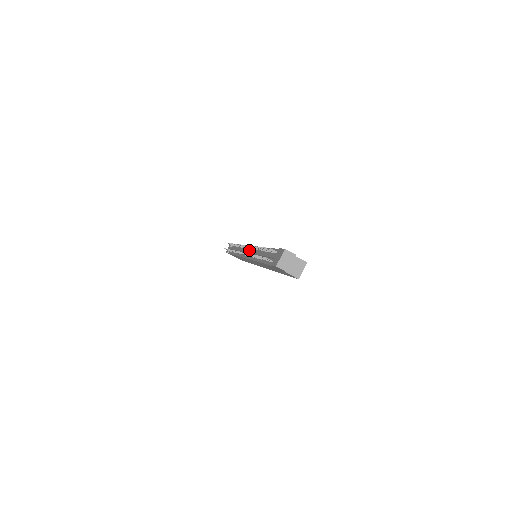
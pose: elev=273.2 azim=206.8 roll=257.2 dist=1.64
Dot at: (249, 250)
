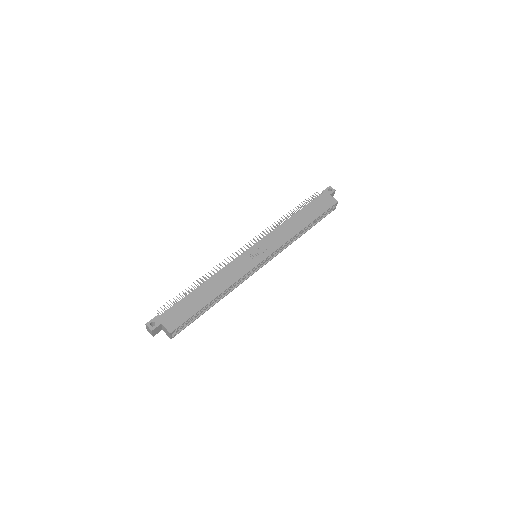
Dot at: occluded
